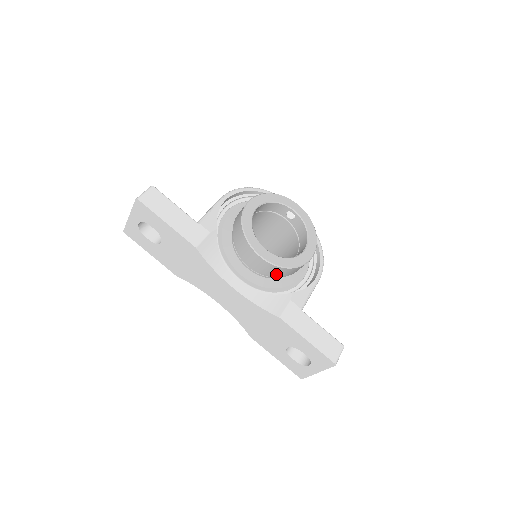
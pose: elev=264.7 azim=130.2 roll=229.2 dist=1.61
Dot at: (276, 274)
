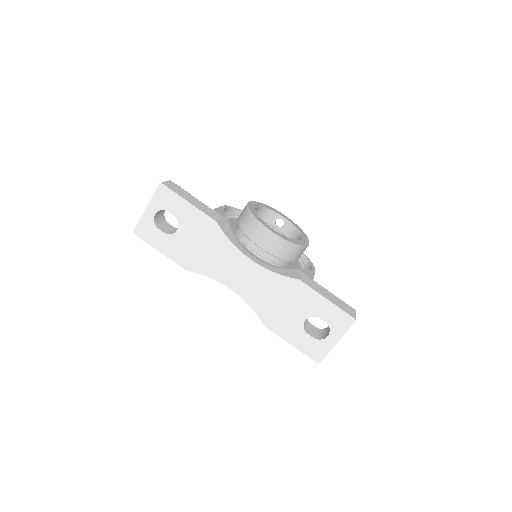
Dot at: (283, 254)
